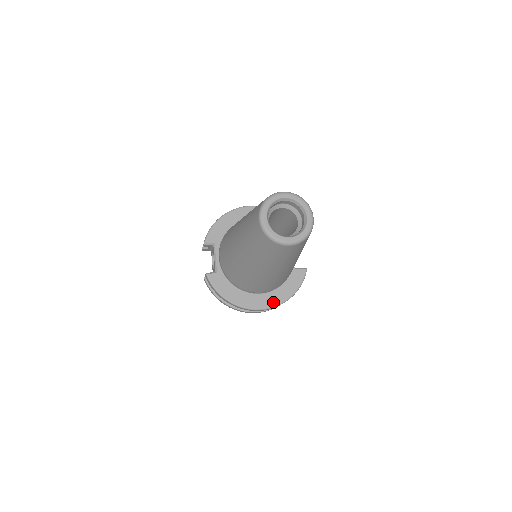
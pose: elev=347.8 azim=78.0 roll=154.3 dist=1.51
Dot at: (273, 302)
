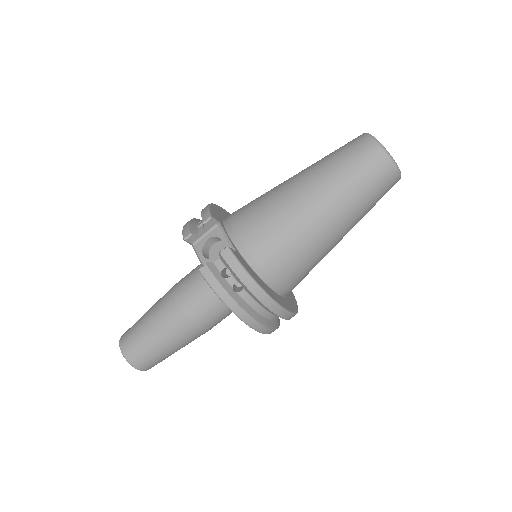
Dot at: (291, 308)
